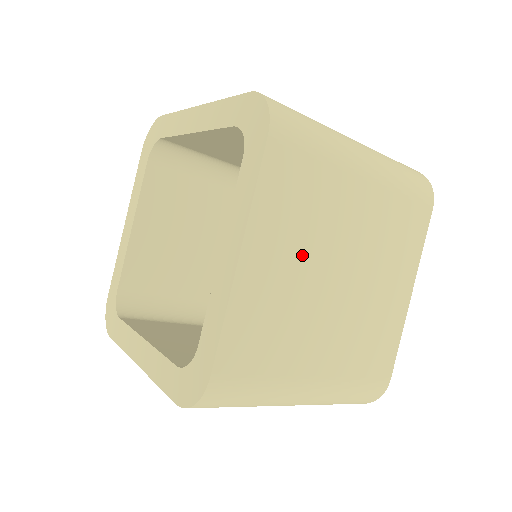
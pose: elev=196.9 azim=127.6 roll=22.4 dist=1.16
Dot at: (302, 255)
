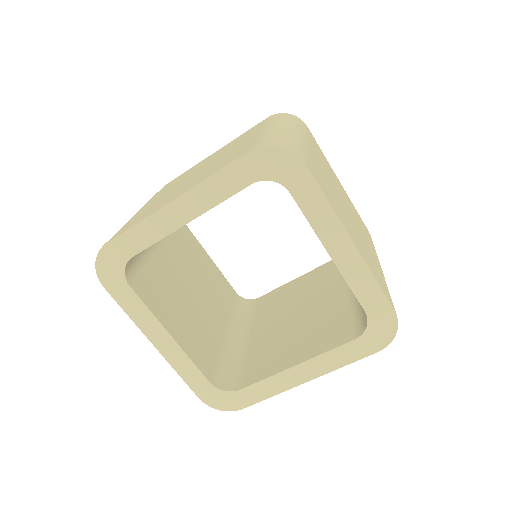
Dot at: (343, 213)
